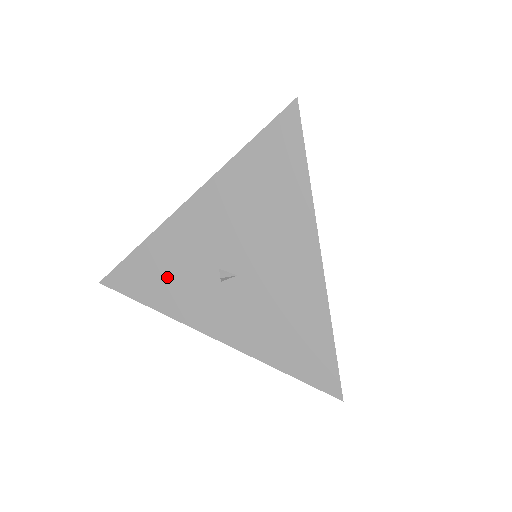
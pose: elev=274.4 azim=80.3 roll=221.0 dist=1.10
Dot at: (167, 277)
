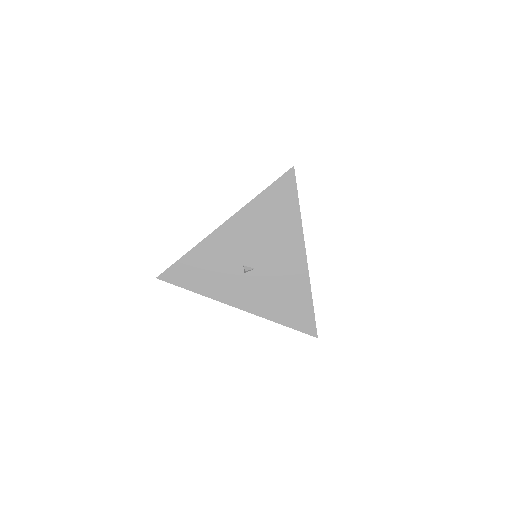
Dot at: (207, 272)
